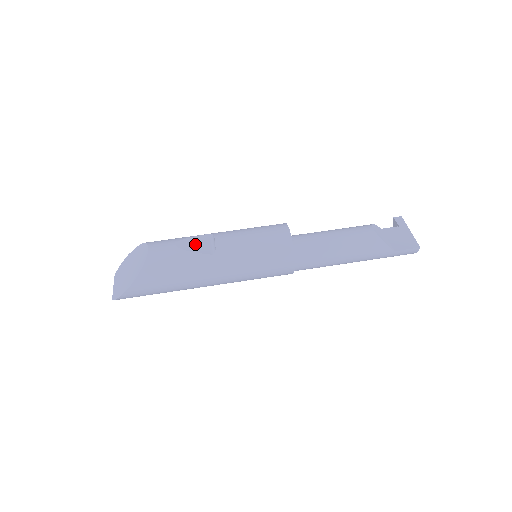
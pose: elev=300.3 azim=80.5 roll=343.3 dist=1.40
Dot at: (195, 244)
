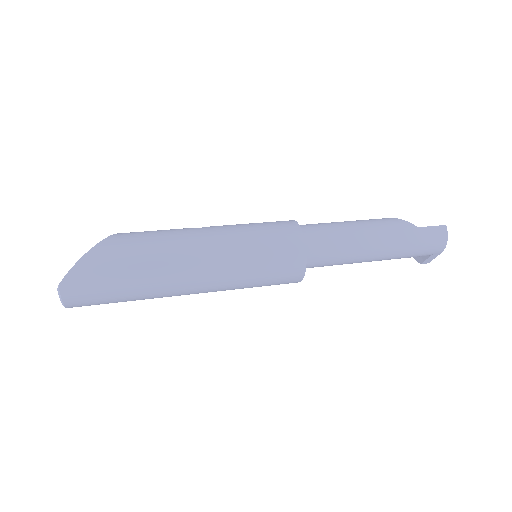
Dot at: occluded
